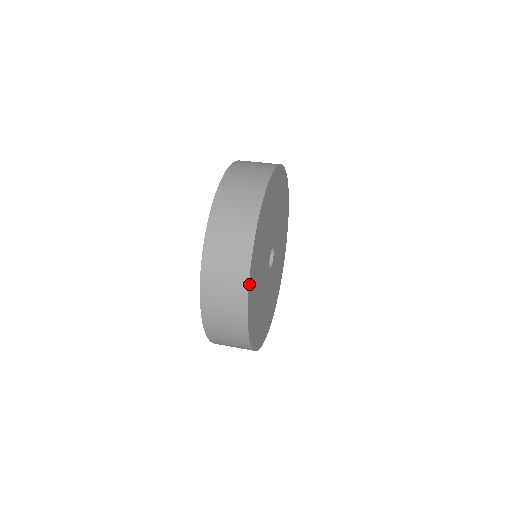
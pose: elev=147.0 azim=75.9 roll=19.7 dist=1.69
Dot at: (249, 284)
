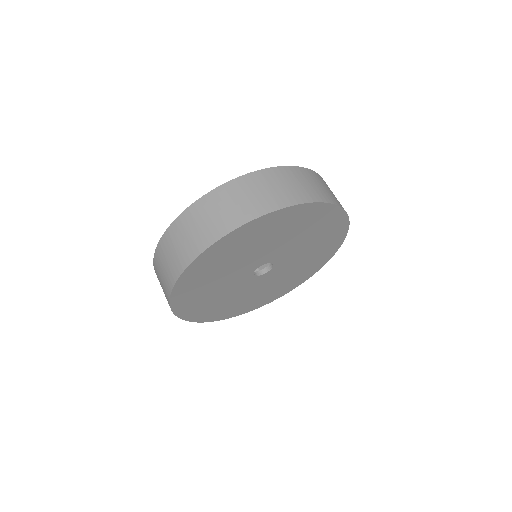
Dot at: (180, 316)
